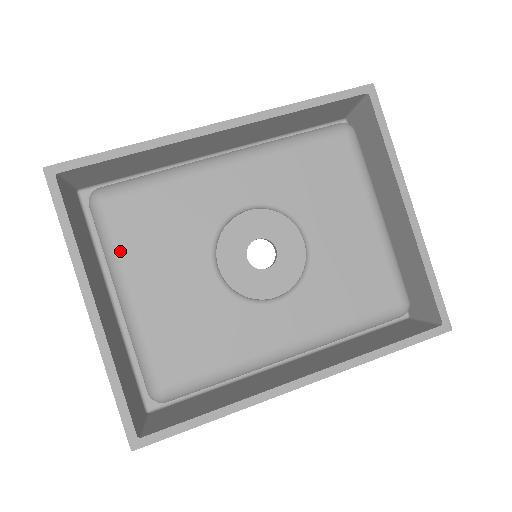
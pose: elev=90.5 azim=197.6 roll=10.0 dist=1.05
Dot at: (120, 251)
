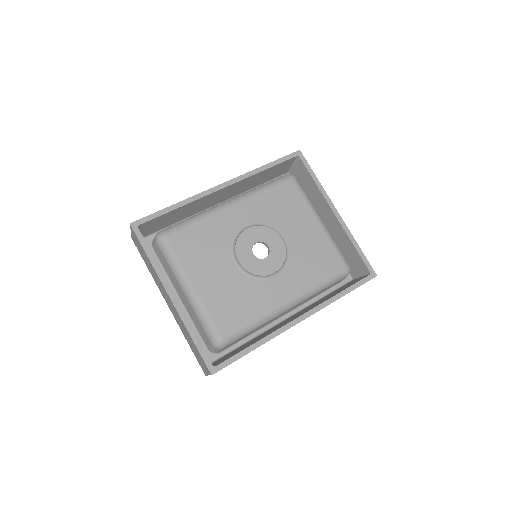
Dot at: (181, 263)
